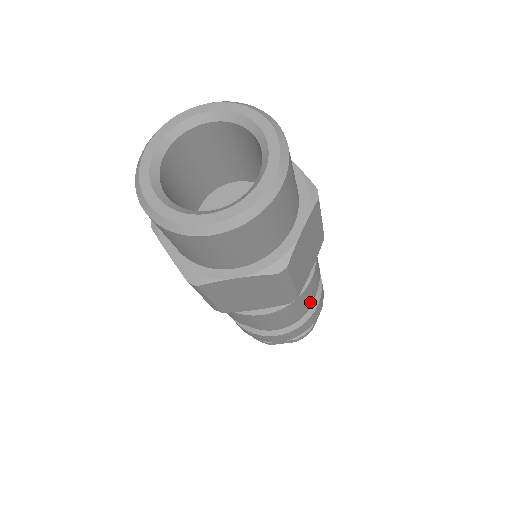
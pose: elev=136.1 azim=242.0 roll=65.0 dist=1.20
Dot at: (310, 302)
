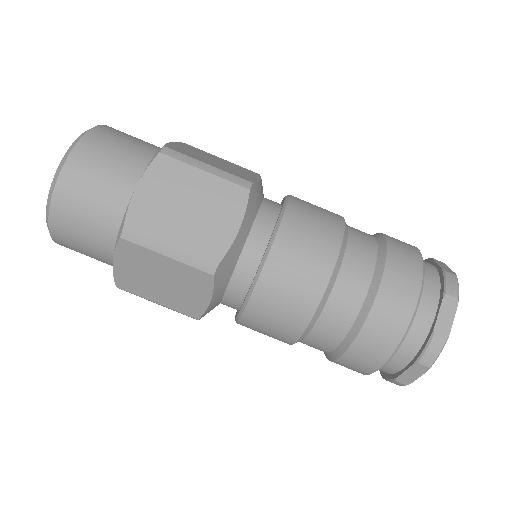
Dot at: (324, 281)
